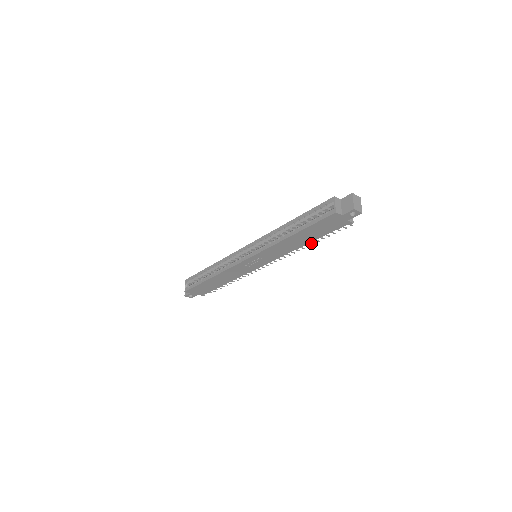
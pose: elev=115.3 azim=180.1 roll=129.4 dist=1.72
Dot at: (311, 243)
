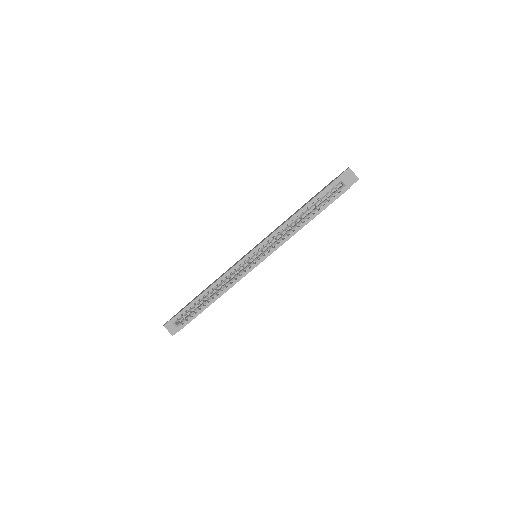
Dot at: occluded
